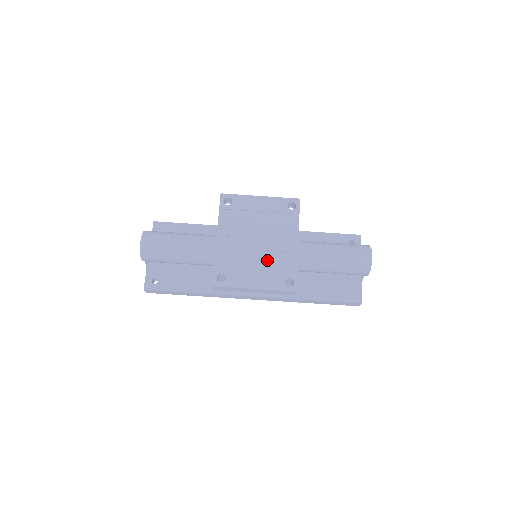
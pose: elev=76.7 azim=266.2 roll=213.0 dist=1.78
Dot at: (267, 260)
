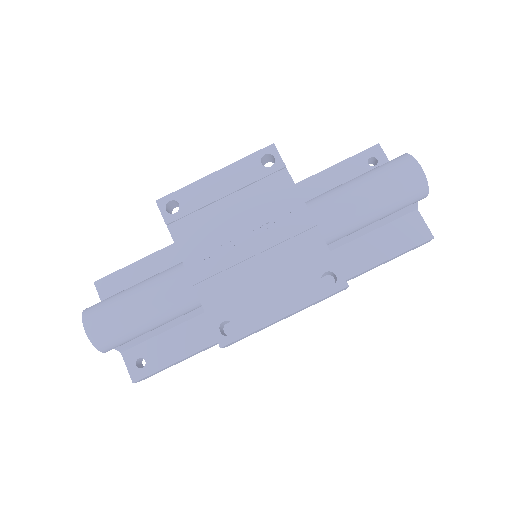
Dot at: (278, 263)
